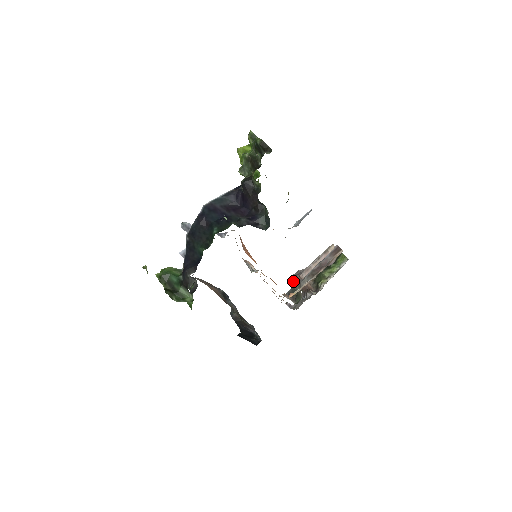
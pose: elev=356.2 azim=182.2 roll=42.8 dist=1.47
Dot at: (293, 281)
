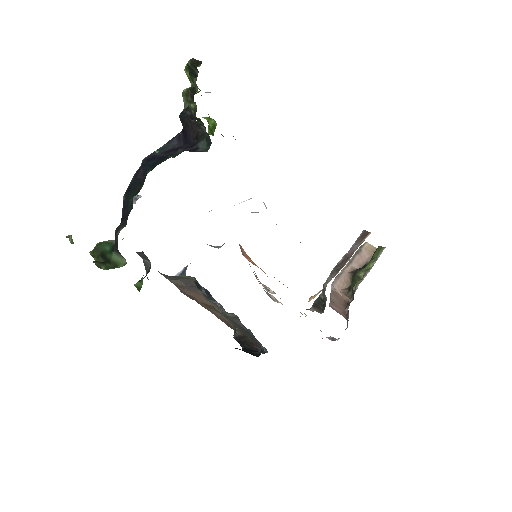
Dot at: (333, 309)
